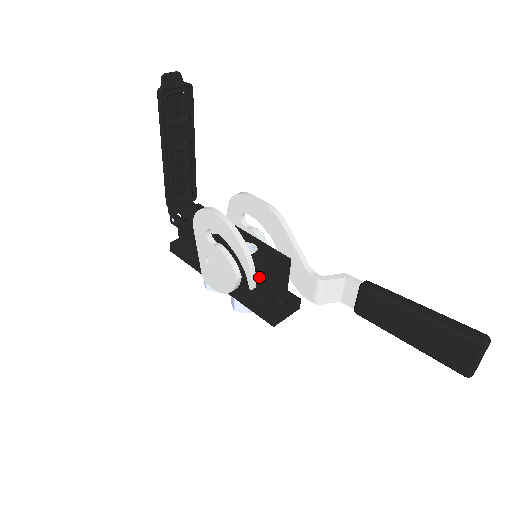
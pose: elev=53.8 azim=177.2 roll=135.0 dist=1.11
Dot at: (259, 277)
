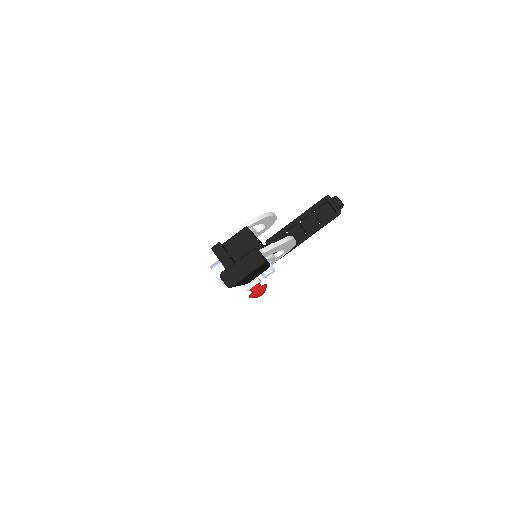
Dot at: (244, 229)
